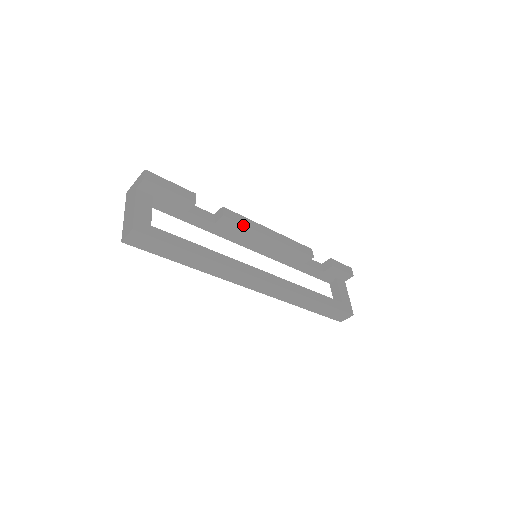
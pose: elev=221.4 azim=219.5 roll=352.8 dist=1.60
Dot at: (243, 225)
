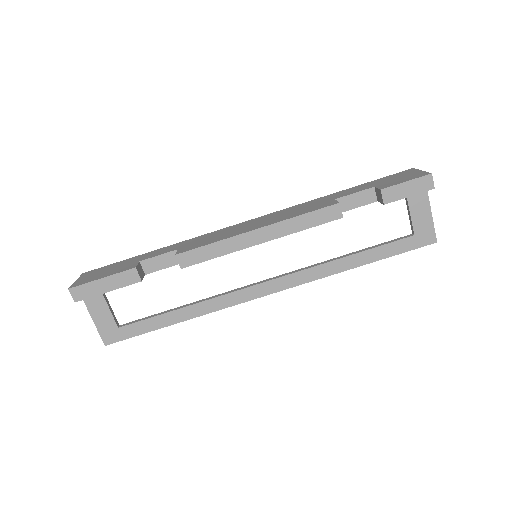
Dot at: (213, 258)
